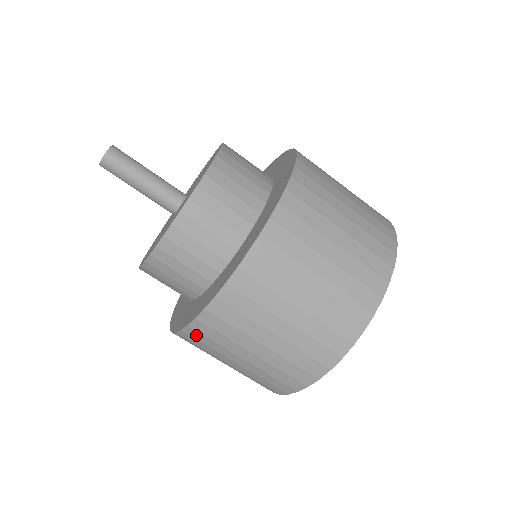
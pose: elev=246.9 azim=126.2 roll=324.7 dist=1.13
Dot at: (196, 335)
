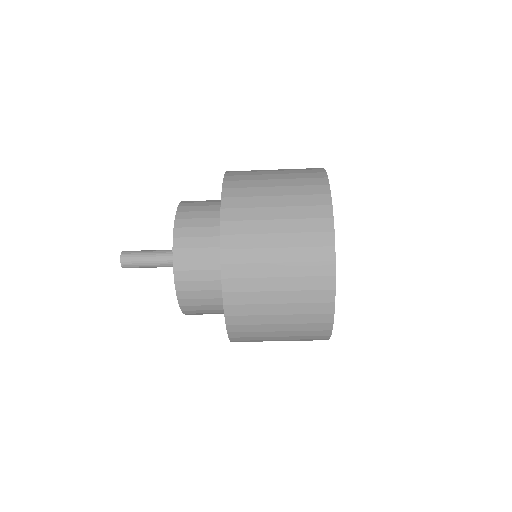
Dot at: occluded
